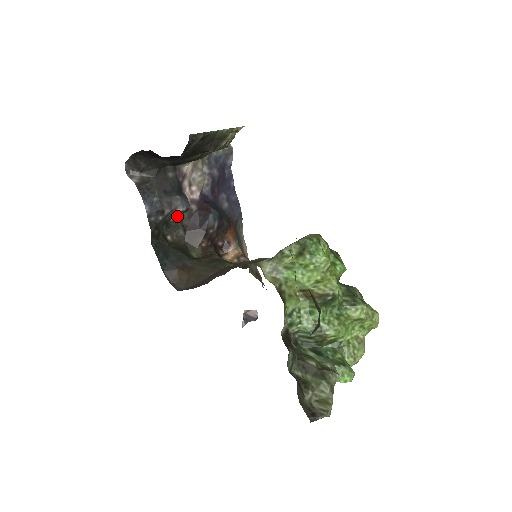
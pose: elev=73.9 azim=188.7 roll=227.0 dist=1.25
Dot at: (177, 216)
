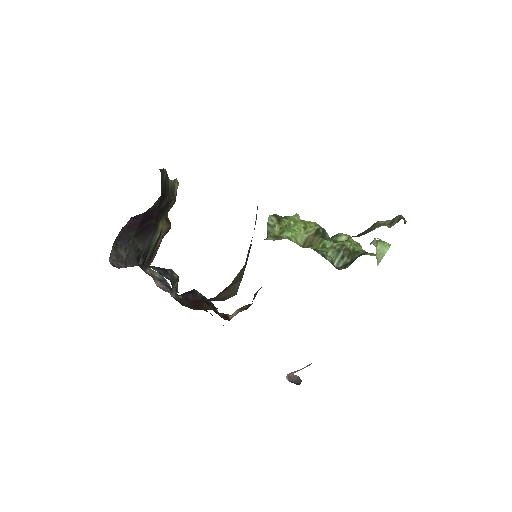
Dot at: (174, 293)
